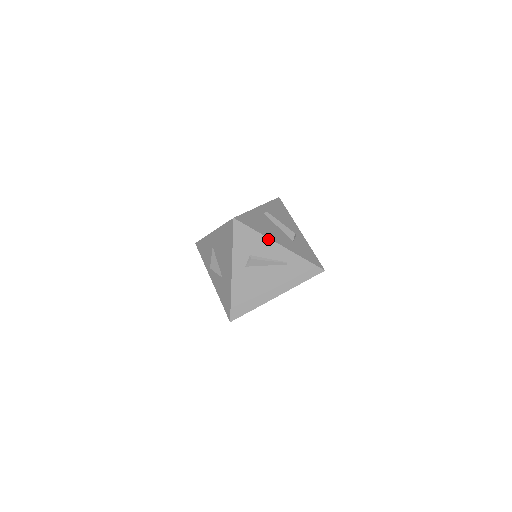
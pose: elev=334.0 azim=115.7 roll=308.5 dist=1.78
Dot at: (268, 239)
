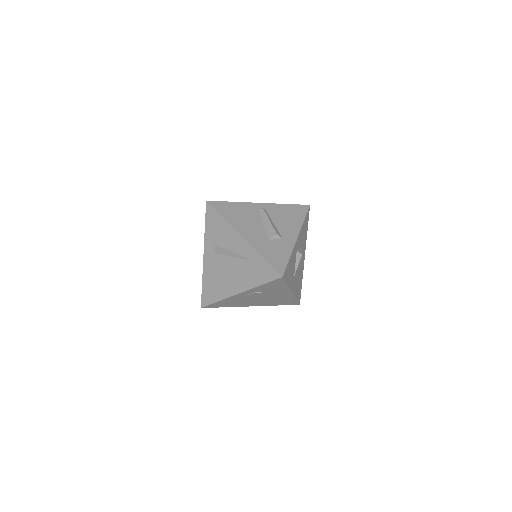
Dot at: (232, 228)
